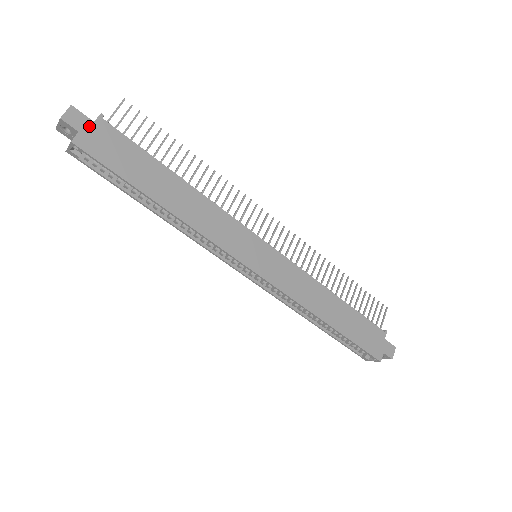
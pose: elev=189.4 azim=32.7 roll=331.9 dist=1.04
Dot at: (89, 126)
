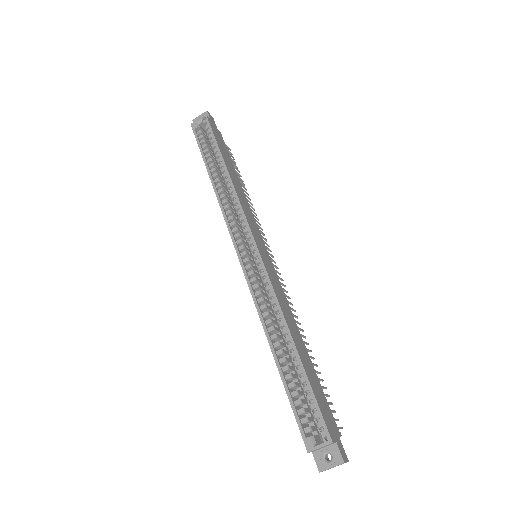
Dot at: (215, 126)
